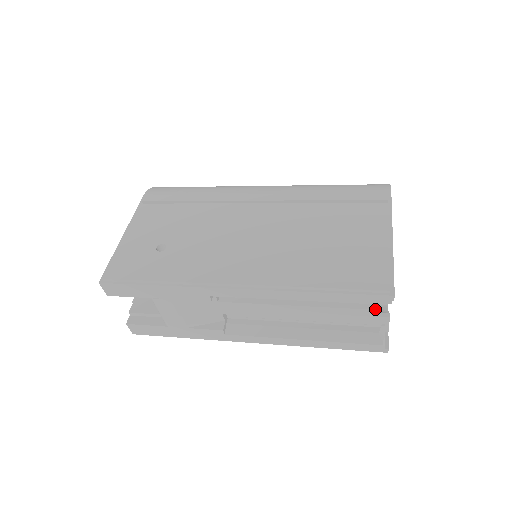
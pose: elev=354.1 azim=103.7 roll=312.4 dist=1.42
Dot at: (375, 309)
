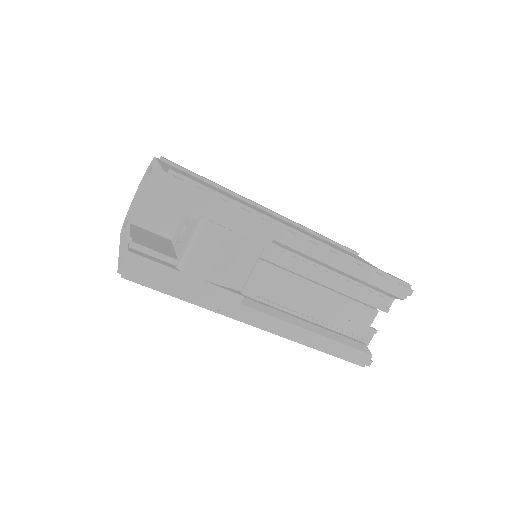
Dot at: occluded
